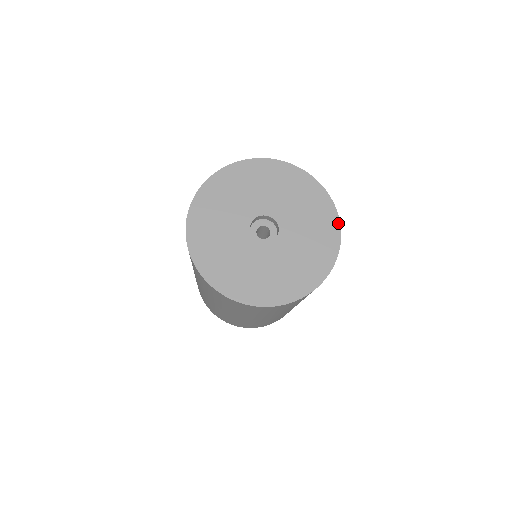
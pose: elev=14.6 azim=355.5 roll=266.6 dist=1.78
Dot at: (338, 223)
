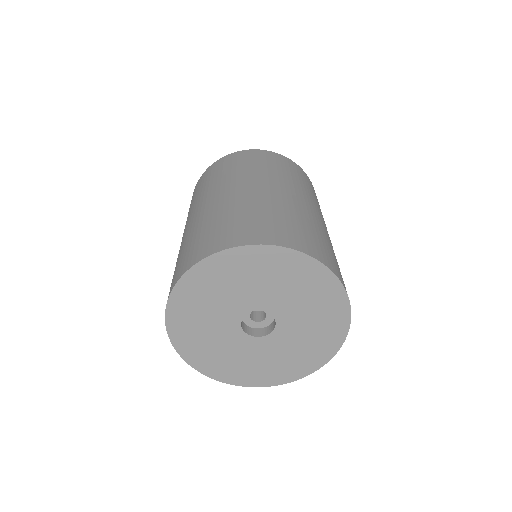
Dot at: (345, 297)
